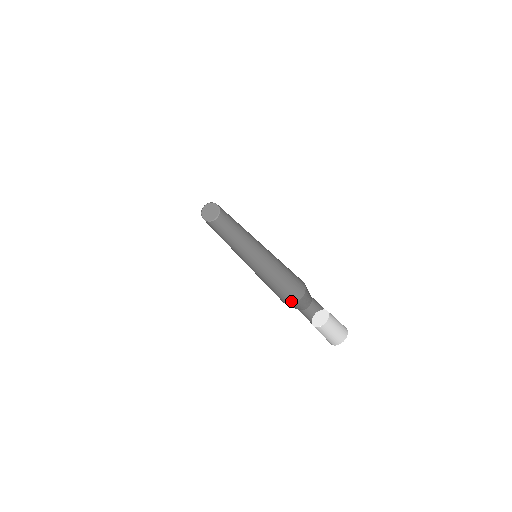
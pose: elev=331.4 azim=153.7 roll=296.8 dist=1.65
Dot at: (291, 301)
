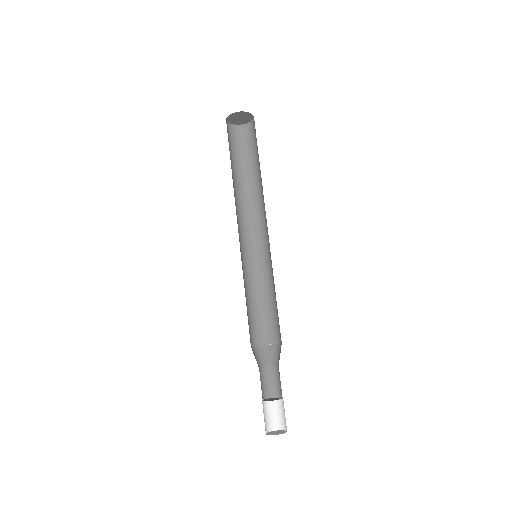
Dot at: (270, 339)
